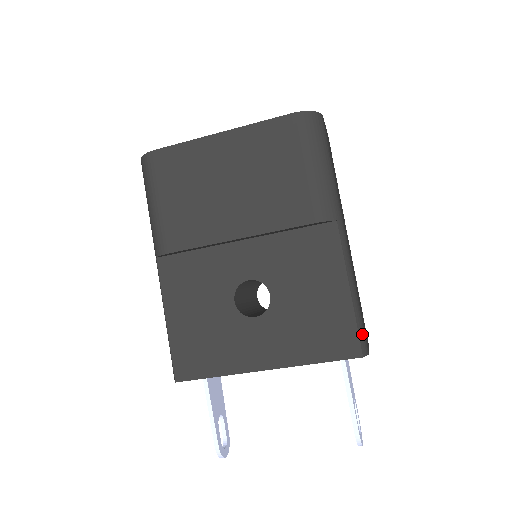
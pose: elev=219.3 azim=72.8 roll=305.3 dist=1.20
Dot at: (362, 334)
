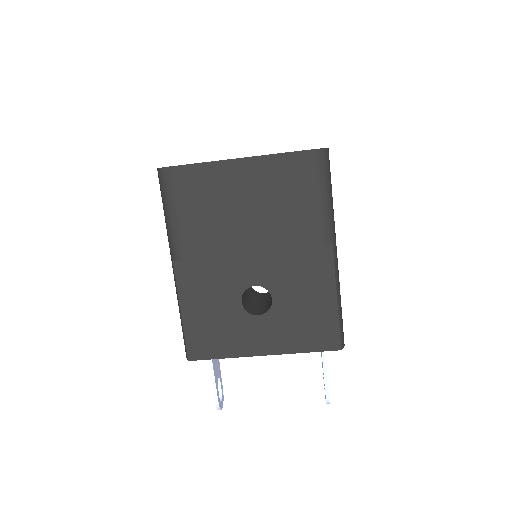
Dot at: (342, 332)
